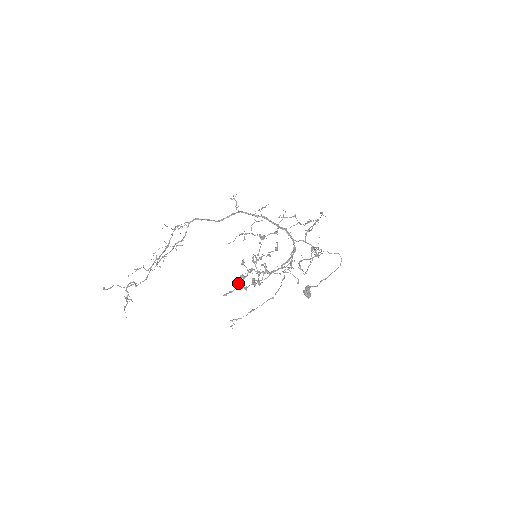
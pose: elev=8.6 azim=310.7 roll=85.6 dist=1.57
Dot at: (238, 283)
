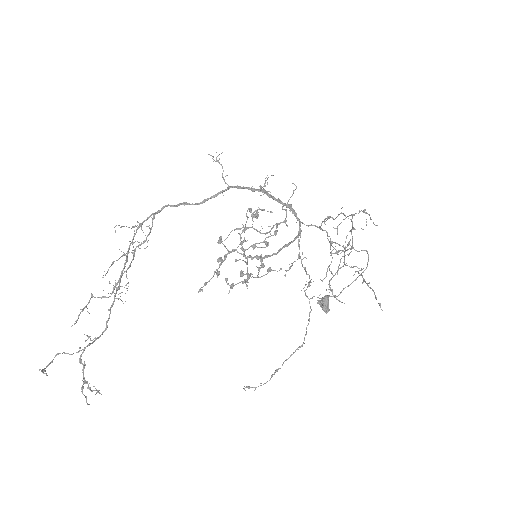
Dot at: (216, 272)
